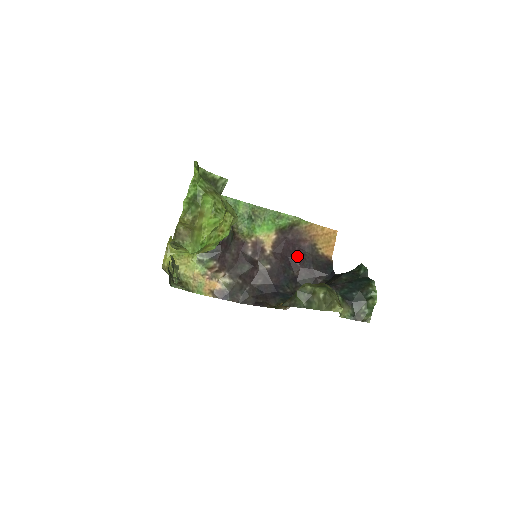
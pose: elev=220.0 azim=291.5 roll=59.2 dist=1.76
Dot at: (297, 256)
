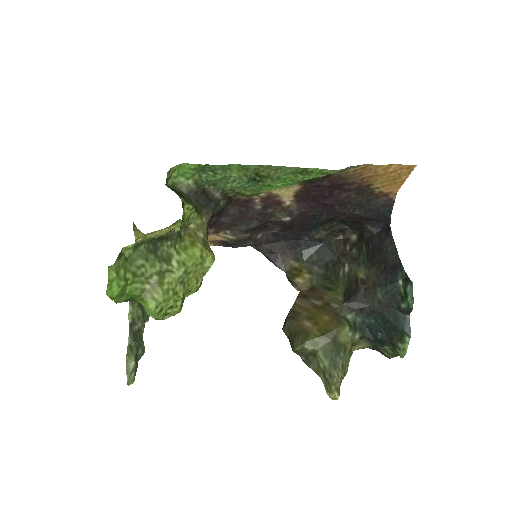
Dot at: (335, 201)
